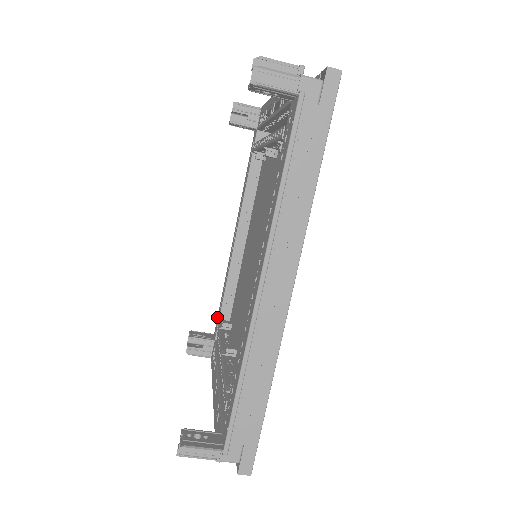
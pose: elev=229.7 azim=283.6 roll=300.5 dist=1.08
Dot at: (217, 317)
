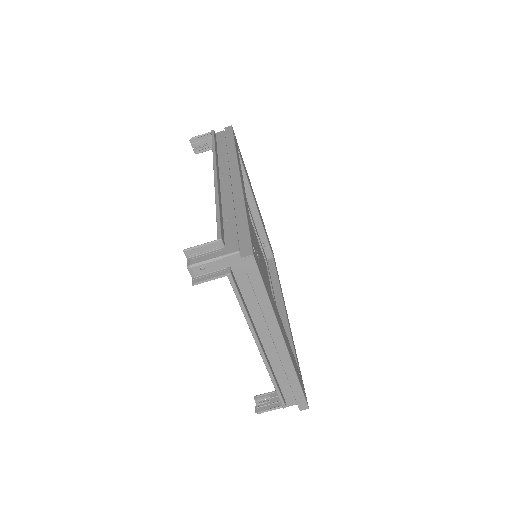
Dot at: occluded
